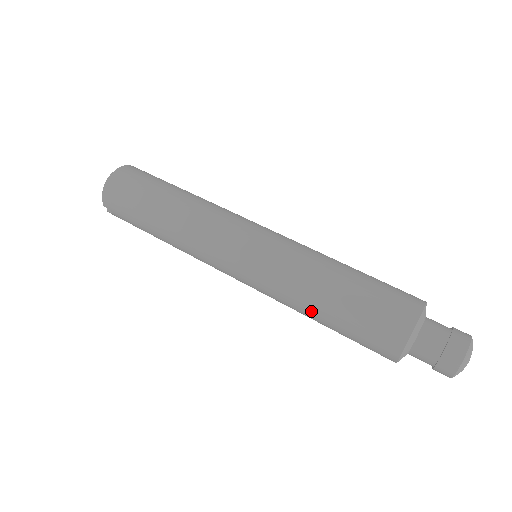
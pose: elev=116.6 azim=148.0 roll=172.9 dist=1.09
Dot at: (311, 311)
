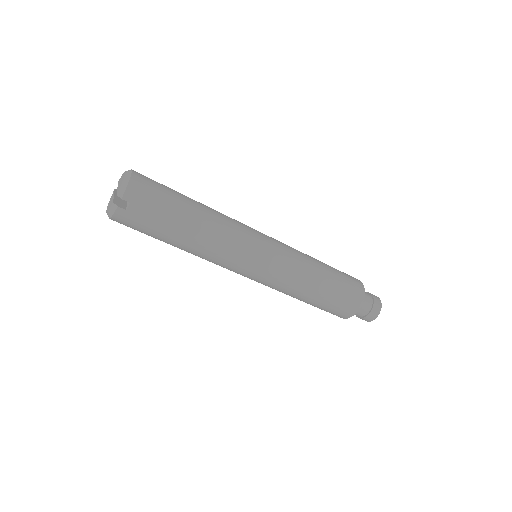
Dot at: (315, 283)
